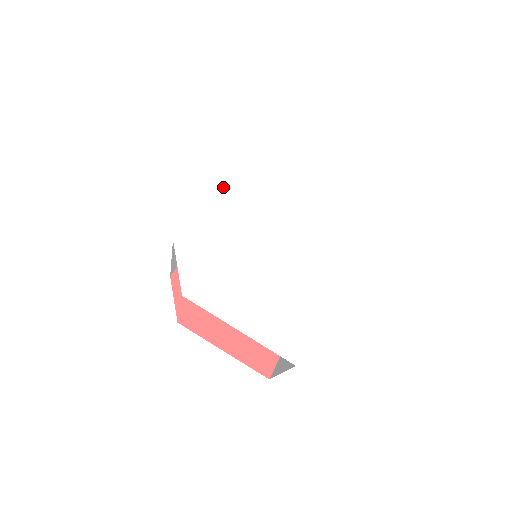
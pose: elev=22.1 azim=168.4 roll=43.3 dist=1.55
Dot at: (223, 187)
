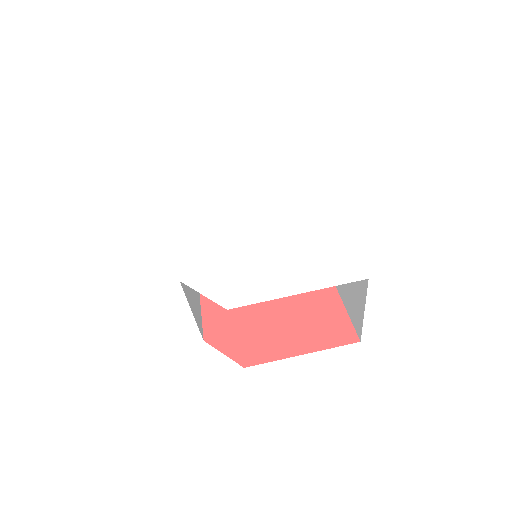
Dot at: (183, 219)
